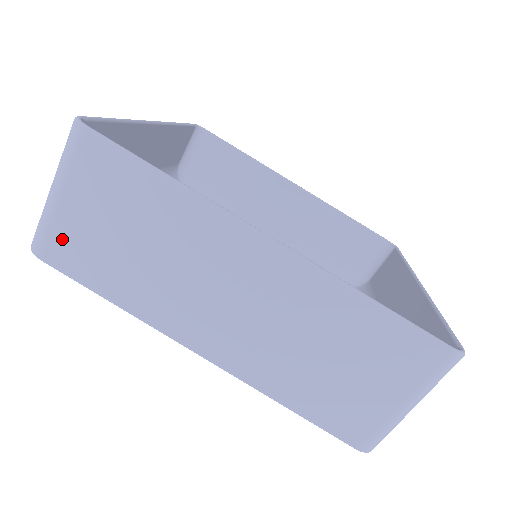
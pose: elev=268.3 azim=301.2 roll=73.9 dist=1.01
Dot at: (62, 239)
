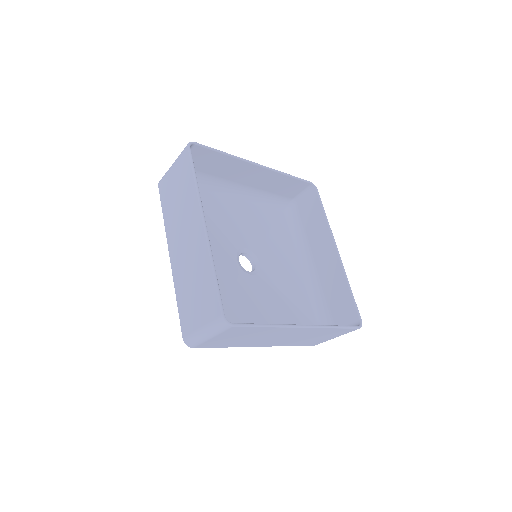
Dot at: (165, 183)
